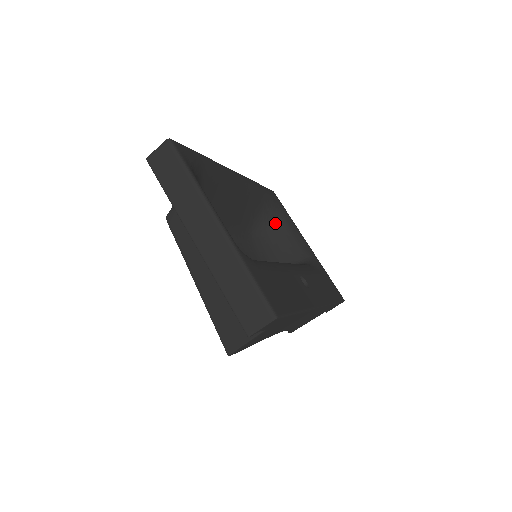
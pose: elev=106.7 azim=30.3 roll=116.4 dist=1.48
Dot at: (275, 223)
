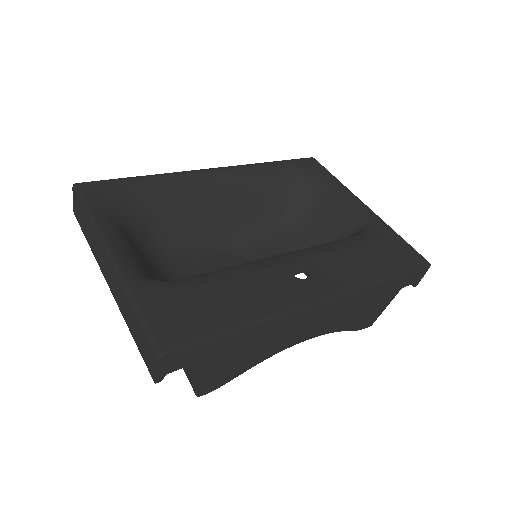
Dot at: (315, 197)
